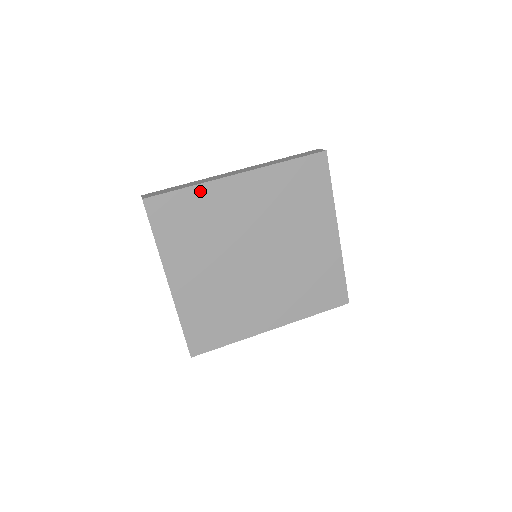
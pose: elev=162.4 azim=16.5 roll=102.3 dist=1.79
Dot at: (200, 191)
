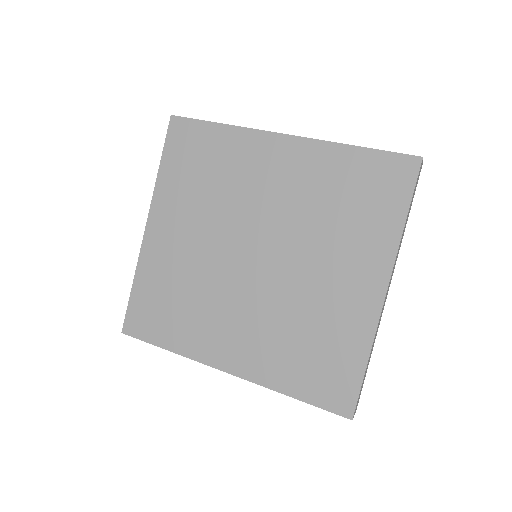
Dot at: (231, 134)
